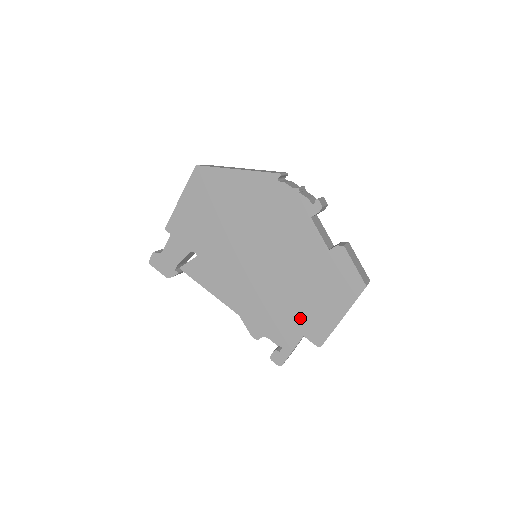
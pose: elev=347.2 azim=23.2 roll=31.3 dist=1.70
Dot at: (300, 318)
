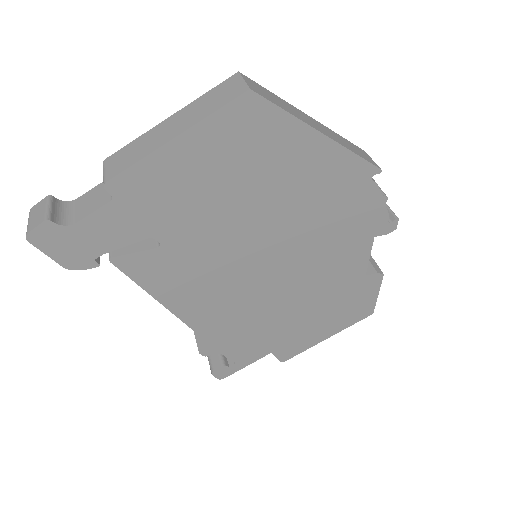
Dot at: (280, 337)
